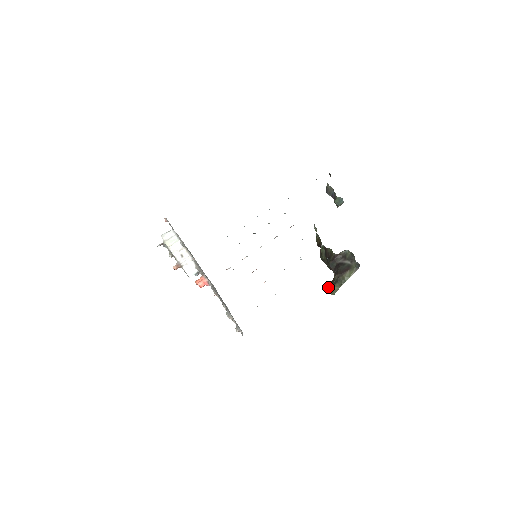
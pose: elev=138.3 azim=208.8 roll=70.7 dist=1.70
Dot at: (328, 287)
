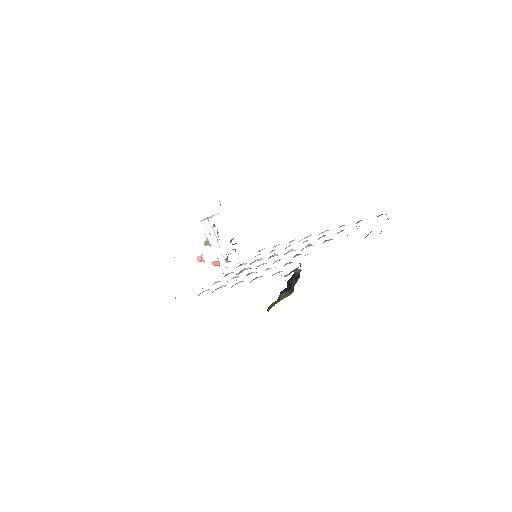
Dot at: occluded
